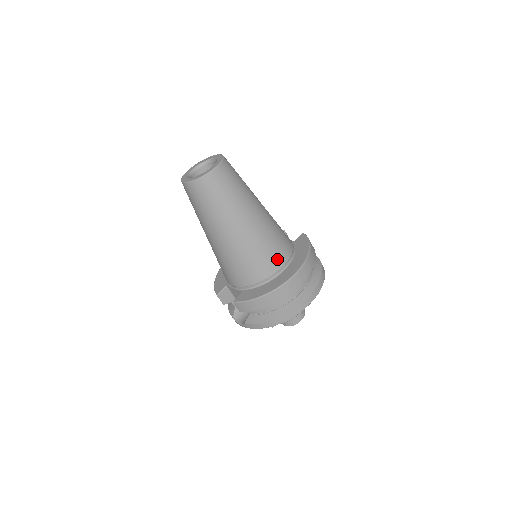
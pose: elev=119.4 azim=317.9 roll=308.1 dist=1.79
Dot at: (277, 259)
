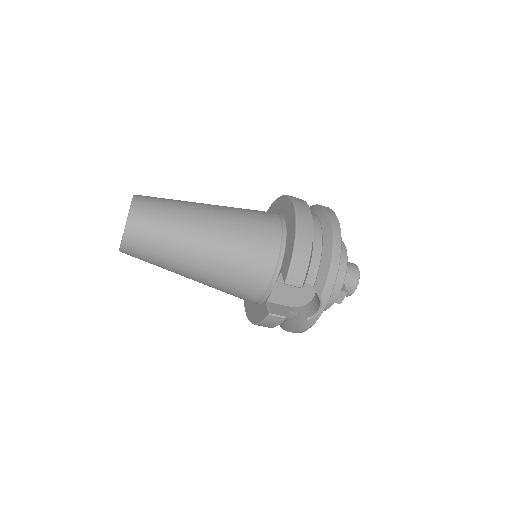
Dot at: (268, 217)
